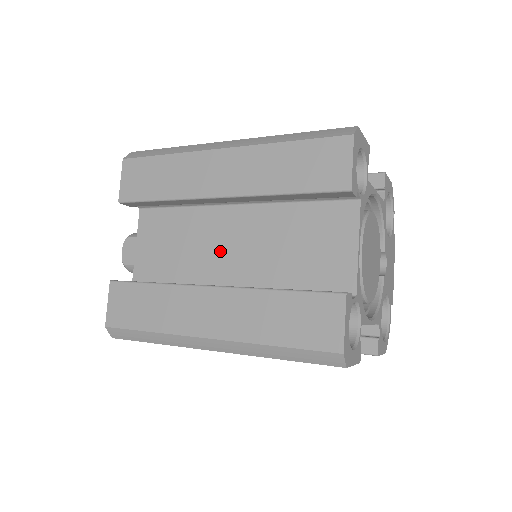
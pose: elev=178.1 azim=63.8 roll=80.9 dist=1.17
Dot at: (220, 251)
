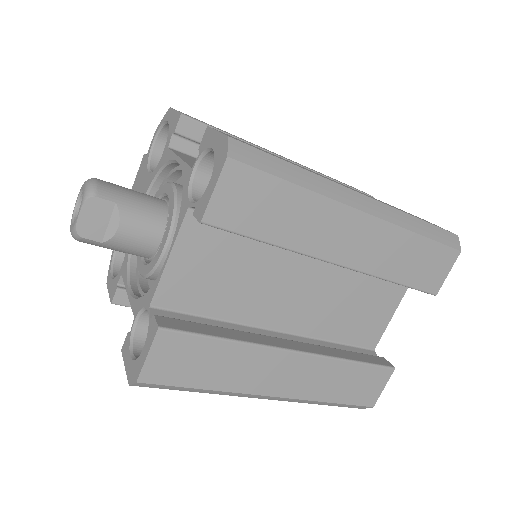
Dot at: (283, 293)
